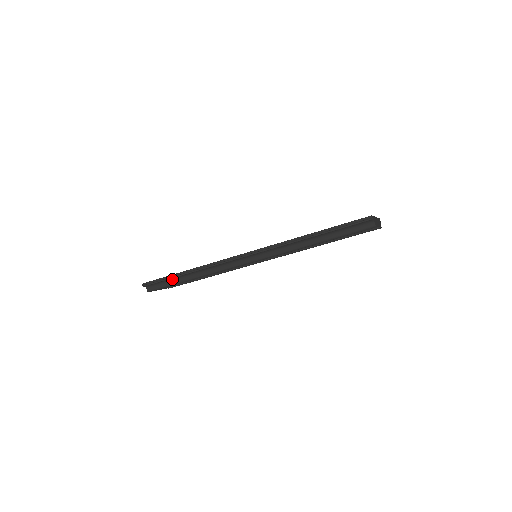
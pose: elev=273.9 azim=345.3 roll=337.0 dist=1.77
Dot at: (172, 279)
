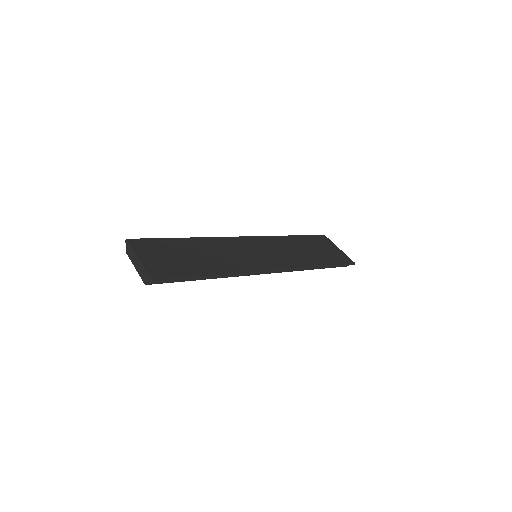
Dot at: occluded
